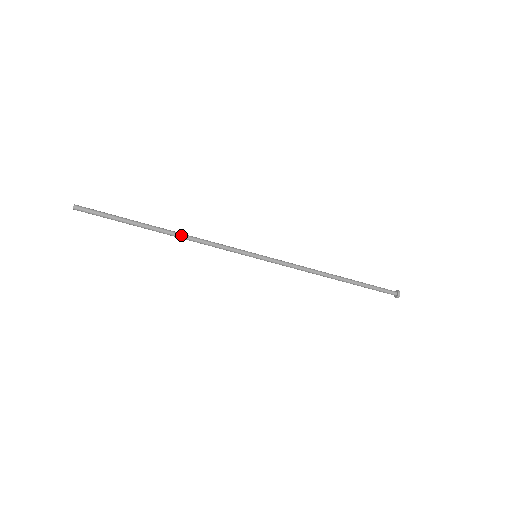
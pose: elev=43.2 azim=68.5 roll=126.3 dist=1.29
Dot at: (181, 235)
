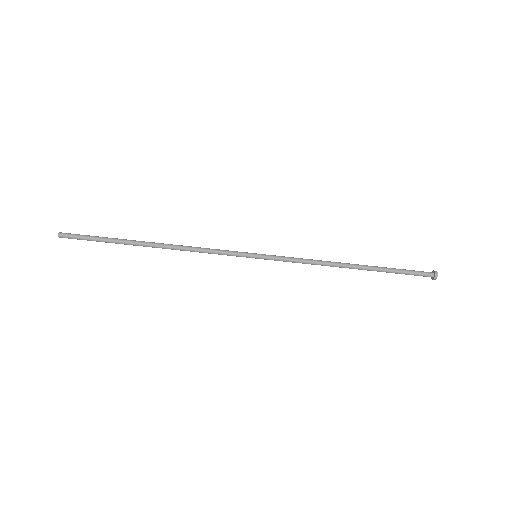
Dot at: (170, 245)
